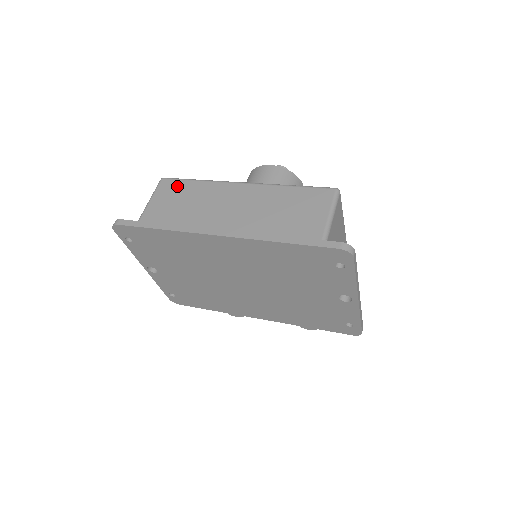
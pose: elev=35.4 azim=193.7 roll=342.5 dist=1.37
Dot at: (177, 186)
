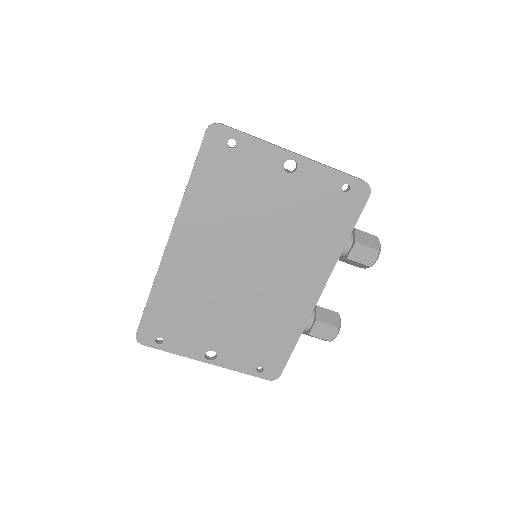
Dot at: occluded
